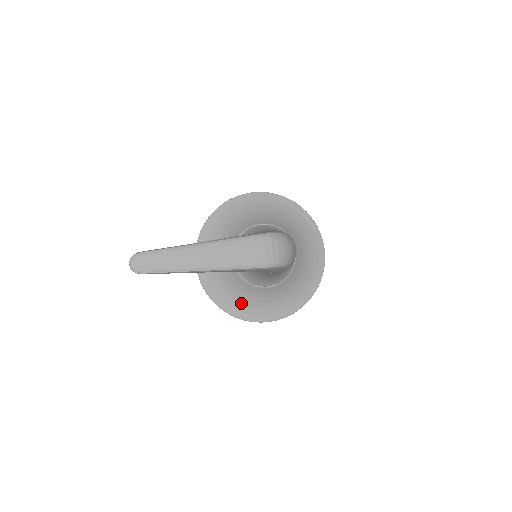
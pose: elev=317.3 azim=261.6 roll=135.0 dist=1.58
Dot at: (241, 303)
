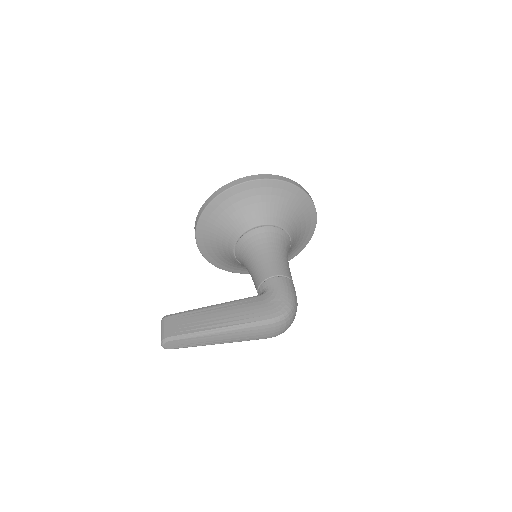
Dot at: (234, 266)
